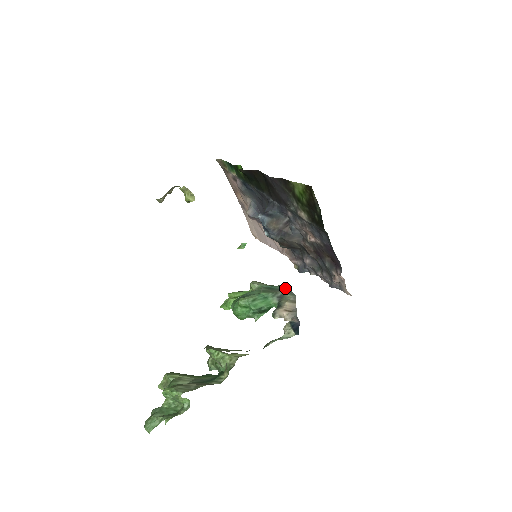
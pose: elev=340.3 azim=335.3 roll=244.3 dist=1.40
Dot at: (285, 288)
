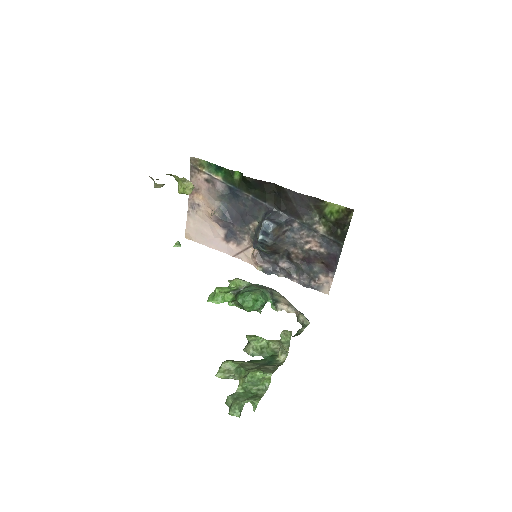
Dot at: (265, 286)
